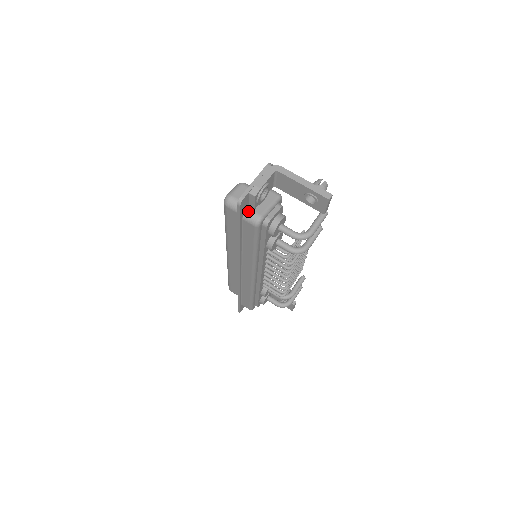
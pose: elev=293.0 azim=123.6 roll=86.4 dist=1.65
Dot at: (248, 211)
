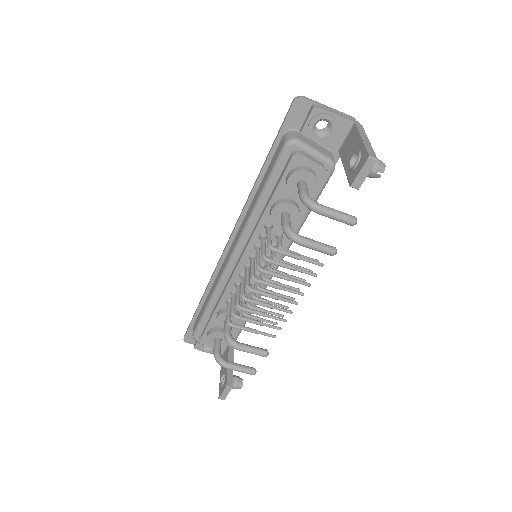
Dot at: (295, 131)
